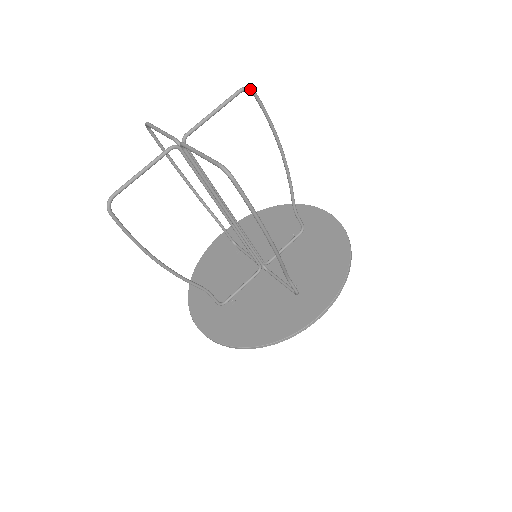
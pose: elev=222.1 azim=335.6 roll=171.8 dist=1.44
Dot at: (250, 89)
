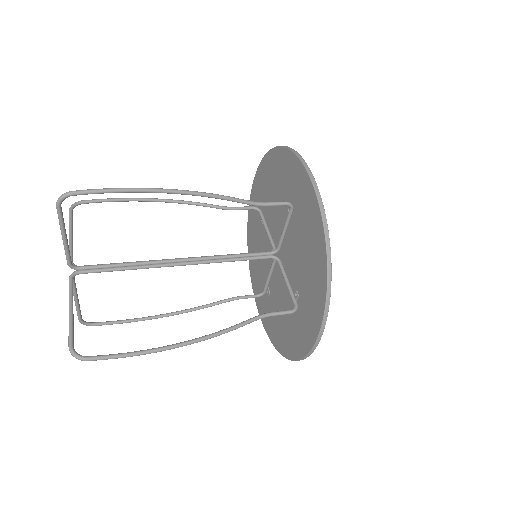
Dot at: (63, 198)
